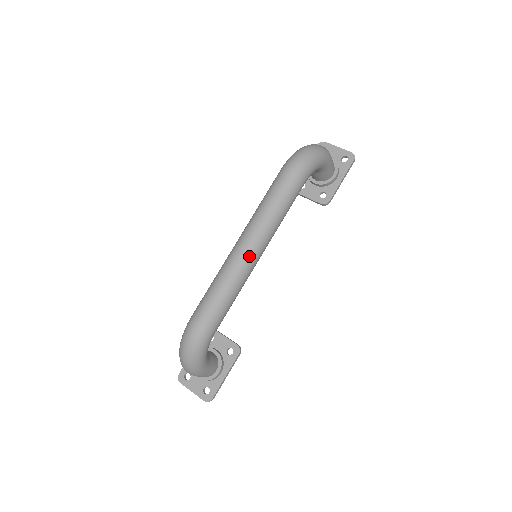
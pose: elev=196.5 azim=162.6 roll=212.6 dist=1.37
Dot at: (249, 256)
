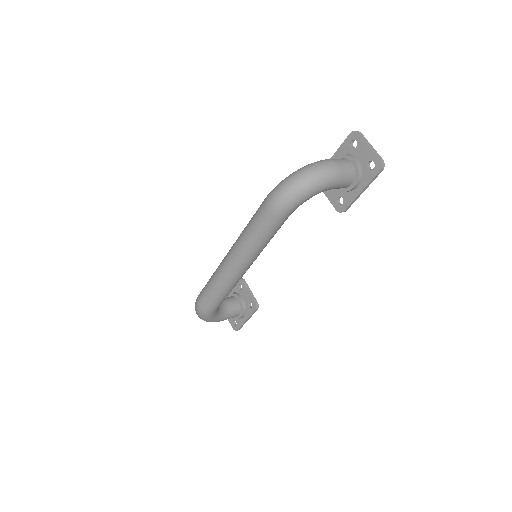
Dot at: (232, 272)
